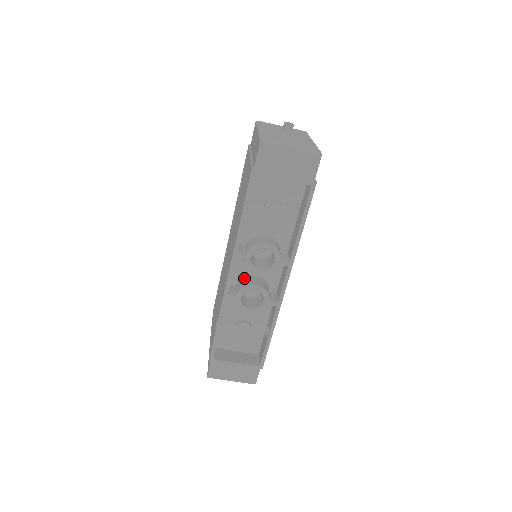
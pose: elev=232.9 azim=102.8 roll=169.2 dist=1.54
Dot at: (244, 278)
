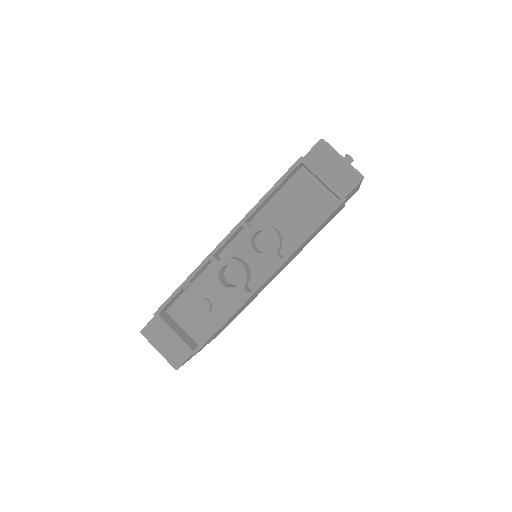
Dot at: (235, 257)
